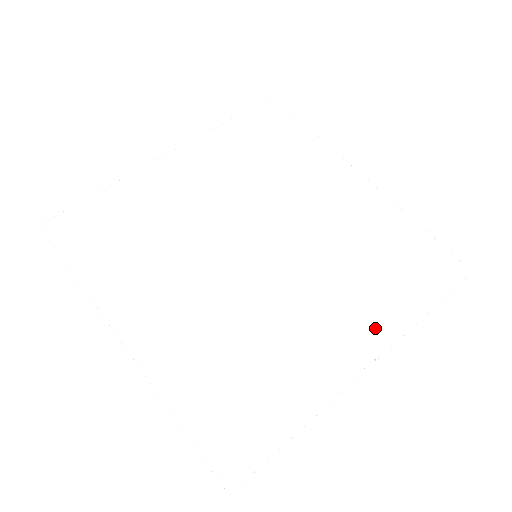
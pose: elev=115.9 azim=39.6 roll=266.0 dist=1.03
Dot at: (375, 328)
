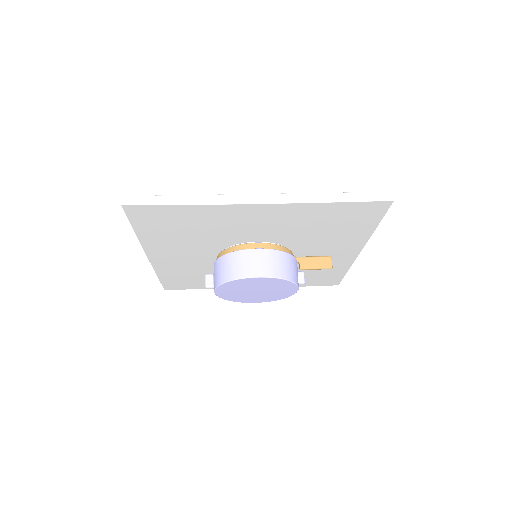
Dot at: occluded
